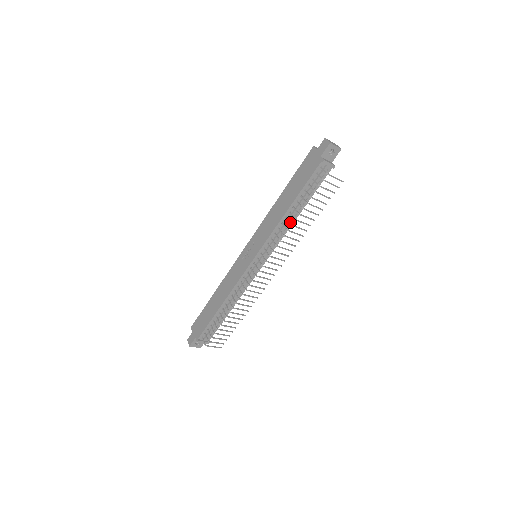
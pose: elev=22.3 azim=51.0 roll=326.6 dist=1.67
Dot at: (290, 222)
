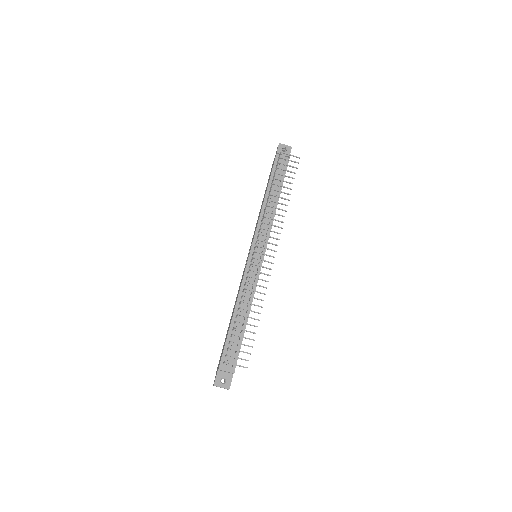
Dot at: (273, 210)
